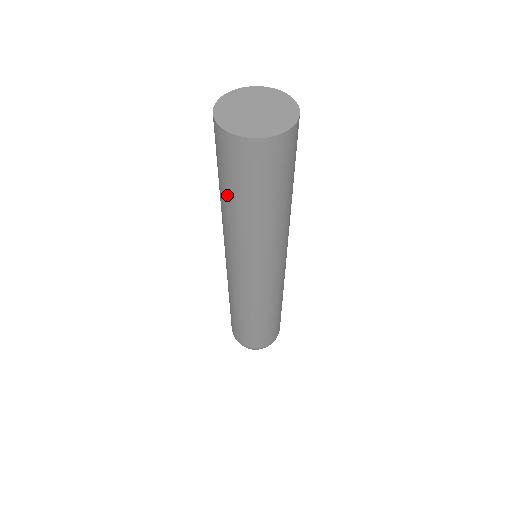
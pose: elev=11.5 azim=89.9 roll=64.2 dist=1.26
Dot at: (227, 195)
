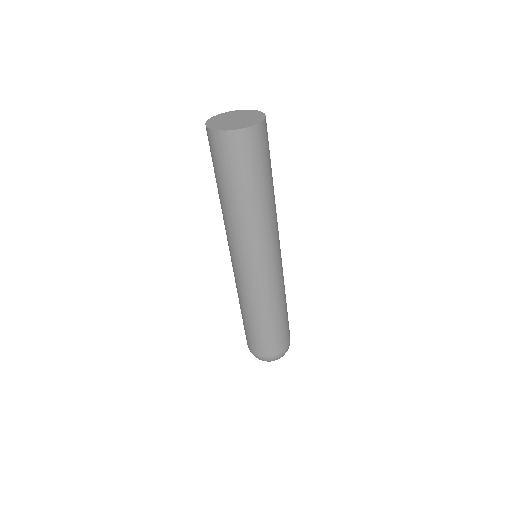
Dot at: (220, 186)
